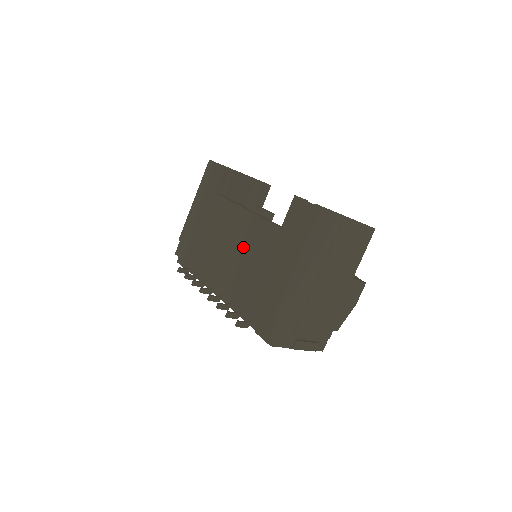
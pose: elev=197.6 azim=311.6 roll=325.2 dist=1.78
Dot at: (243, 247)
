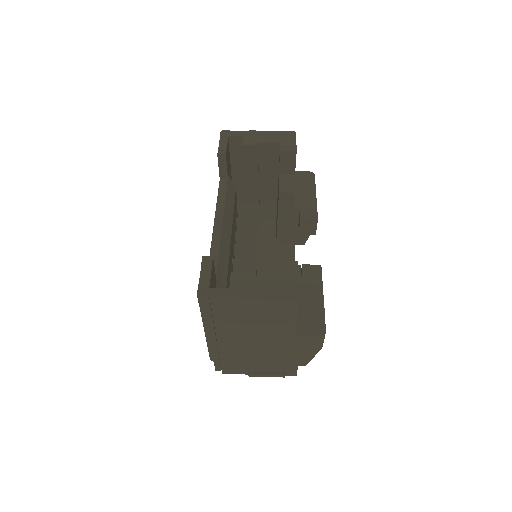
Dot at: occluded
